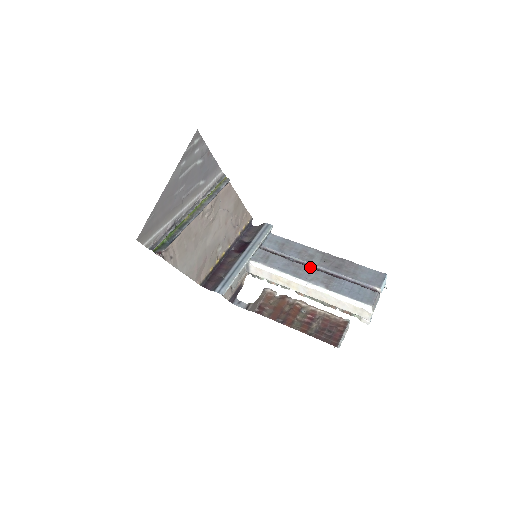
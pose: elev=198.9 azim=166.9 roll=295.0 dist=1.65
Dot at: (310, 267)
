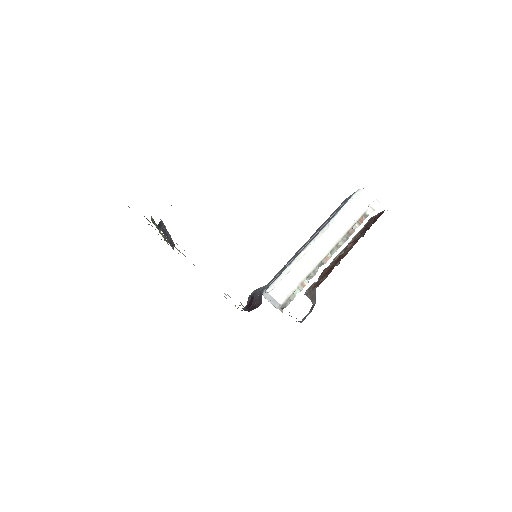
Dot at: occluded
